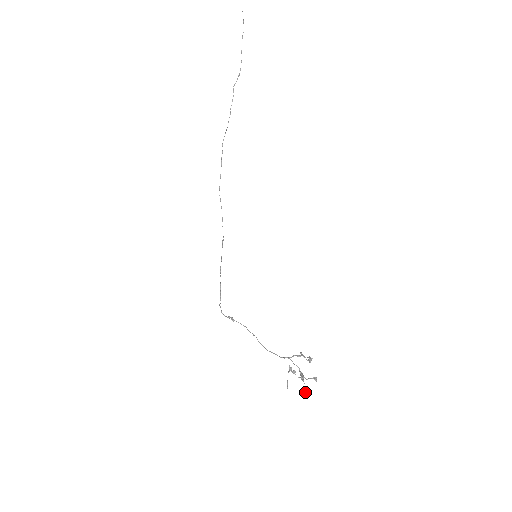
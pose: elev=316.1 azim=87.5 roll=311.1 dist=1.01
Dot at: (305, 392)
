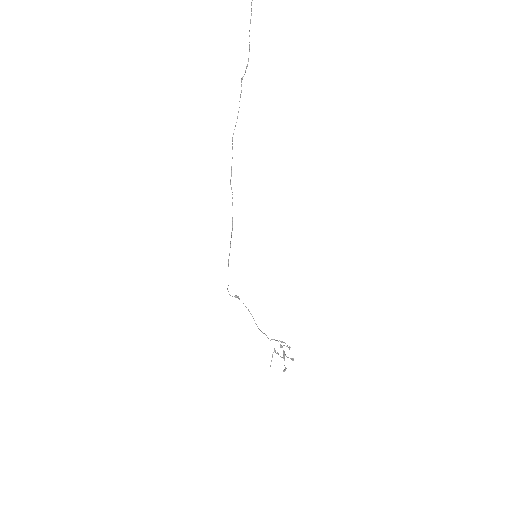
Dot at: (283, 370)
